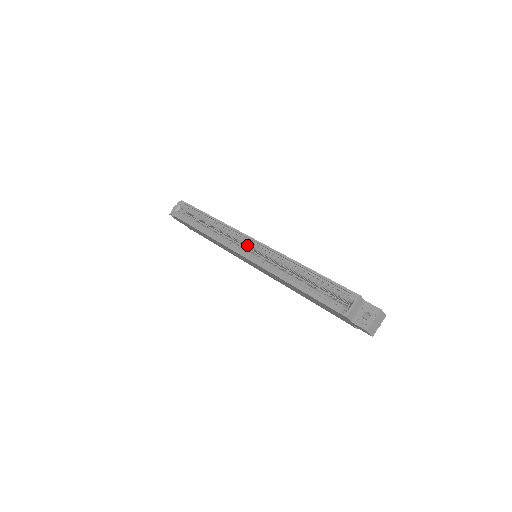
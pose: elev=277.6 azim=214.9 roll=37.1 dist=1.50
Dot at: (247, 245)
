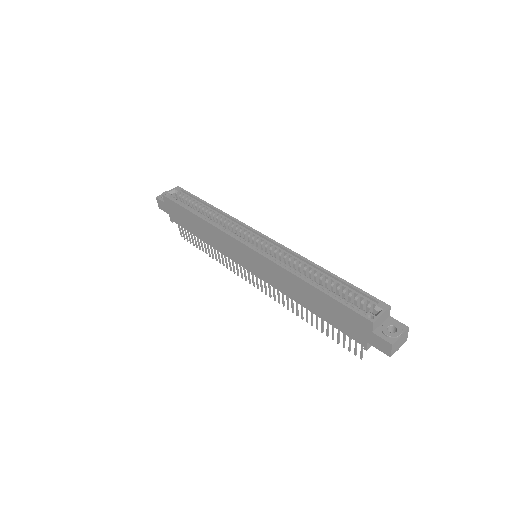
Dot at: (253, 239)
